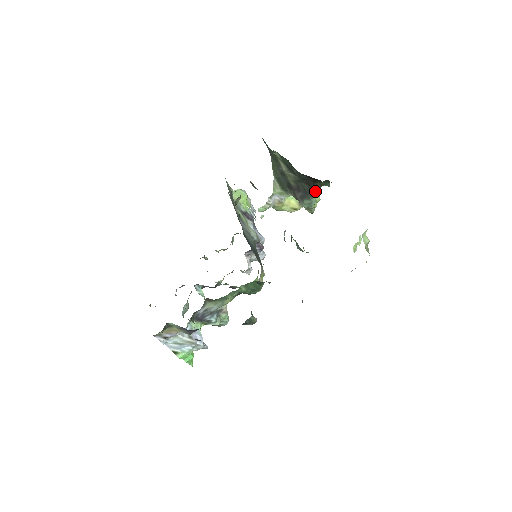
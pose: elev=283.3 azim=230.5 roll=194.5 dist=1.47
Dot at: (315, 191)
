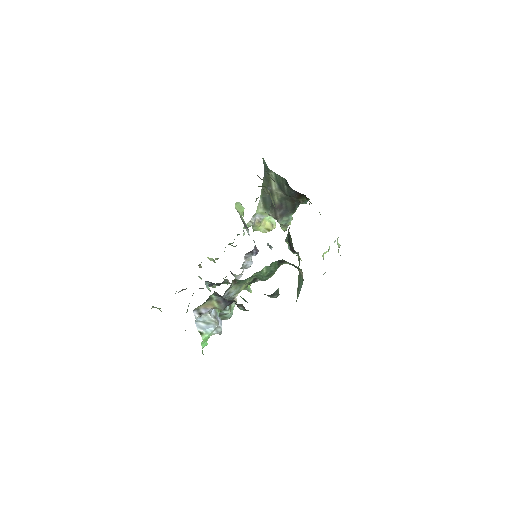
Dot at: (295, 208)
